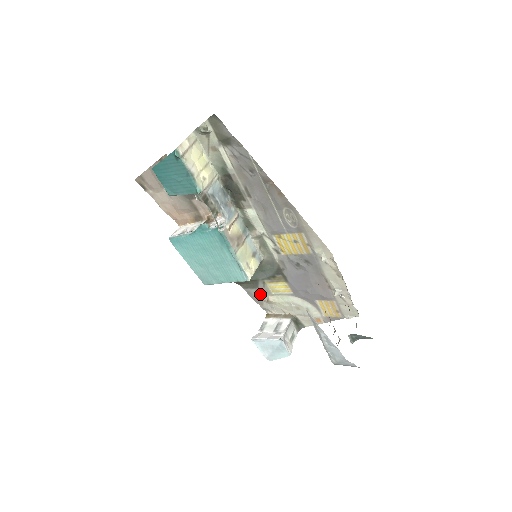
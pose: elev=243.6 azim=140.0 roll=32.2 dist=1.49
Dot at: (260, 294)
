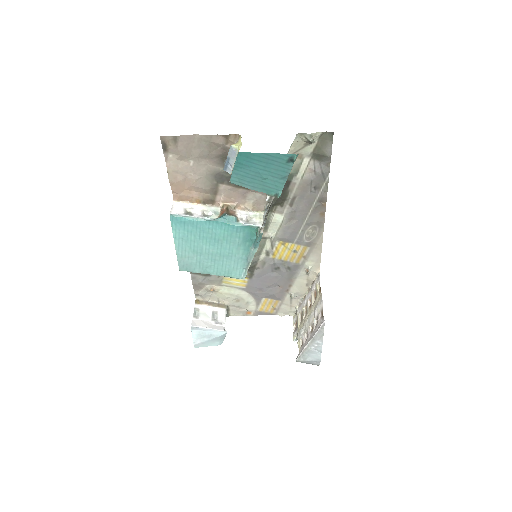
Dot at: (207, 282)
